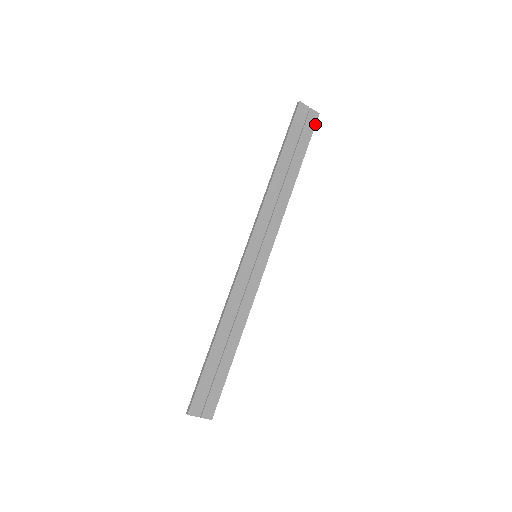
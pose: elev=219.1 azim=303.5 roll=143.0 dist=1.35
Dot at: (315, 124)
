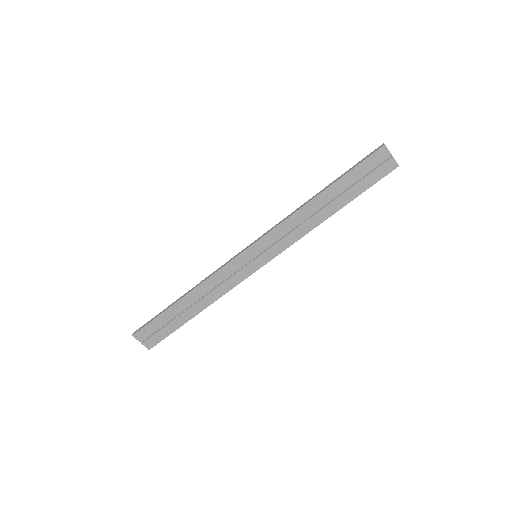
Dot at: (387, 174)
